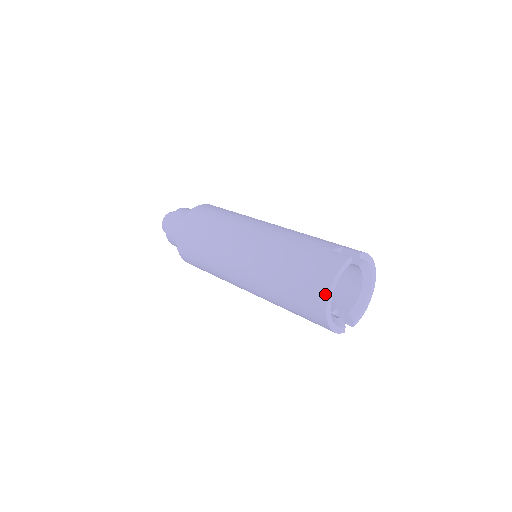
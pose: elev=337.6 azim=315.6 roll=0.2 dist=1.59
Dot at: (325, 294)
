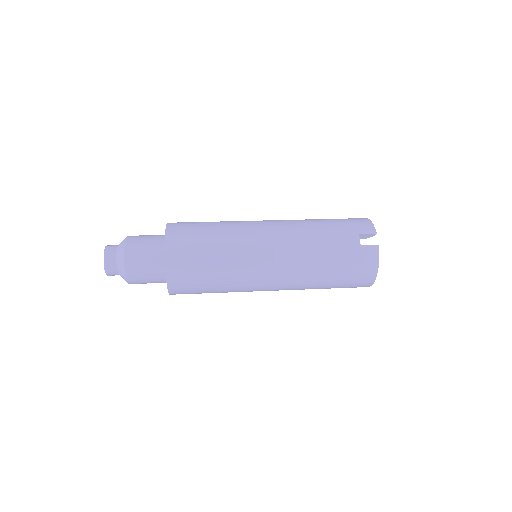
Dot at: (372, 281)
